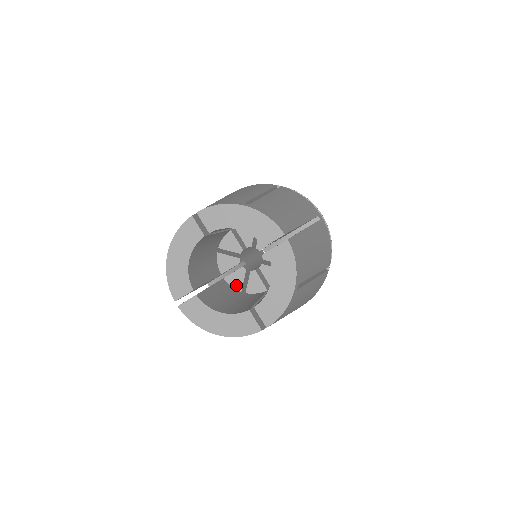
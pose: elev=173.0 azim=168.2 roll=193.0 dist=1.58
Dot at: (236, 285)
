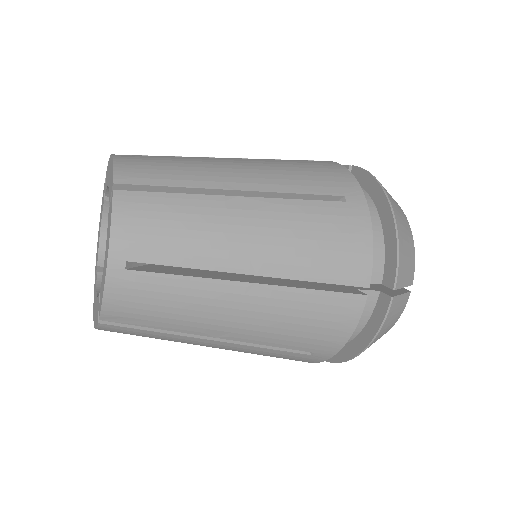
Dot at: occluded
